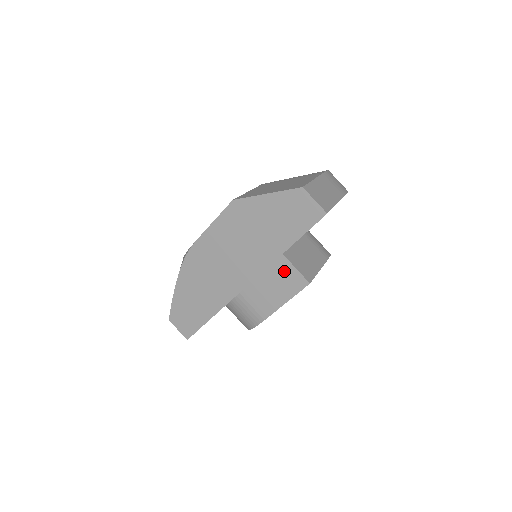
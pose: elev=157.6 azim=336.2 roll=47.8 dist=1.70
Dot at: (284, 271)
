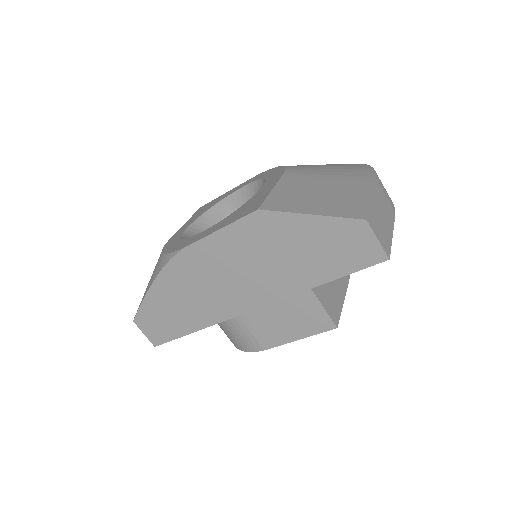
Dot at: (307, 307)
